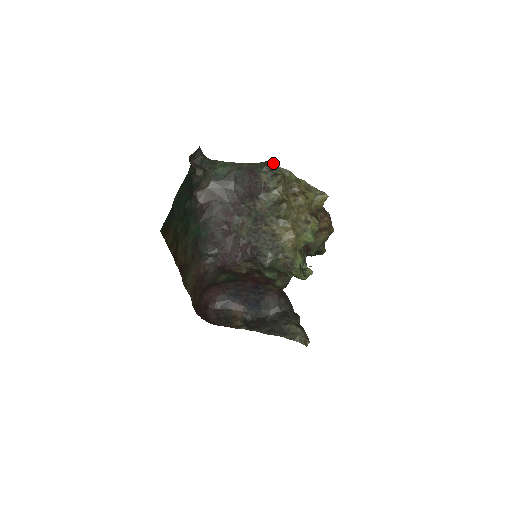
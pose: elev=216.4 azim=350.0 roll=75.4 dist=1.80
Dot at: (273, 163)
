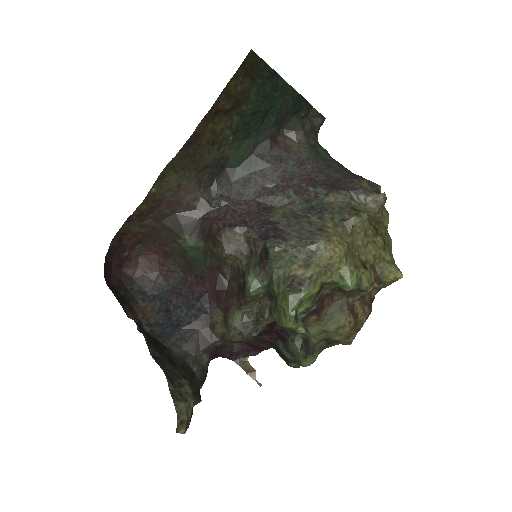
Dot at: occluded
